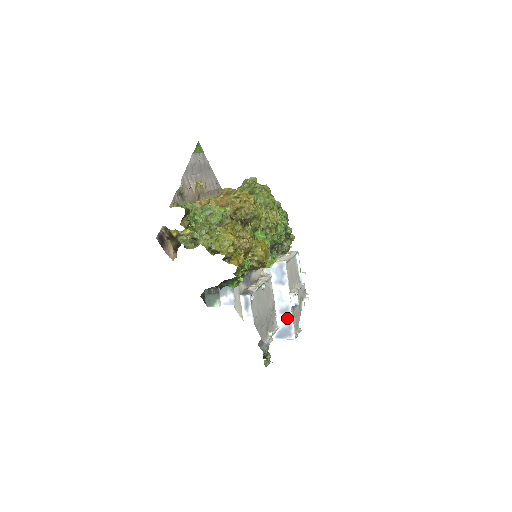
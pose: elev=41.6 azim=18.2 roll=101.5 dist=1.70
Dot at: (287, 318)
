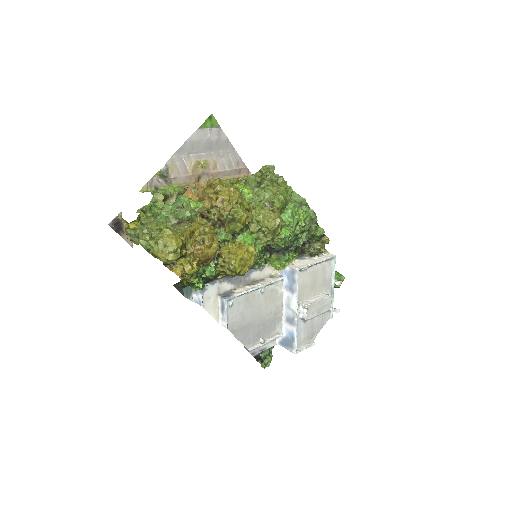
Dot at: (291, 329)
